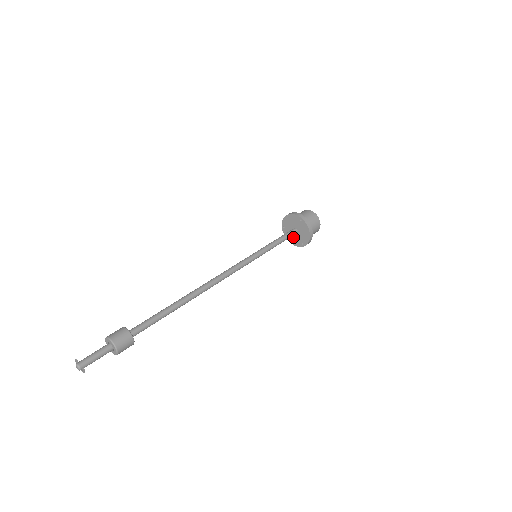
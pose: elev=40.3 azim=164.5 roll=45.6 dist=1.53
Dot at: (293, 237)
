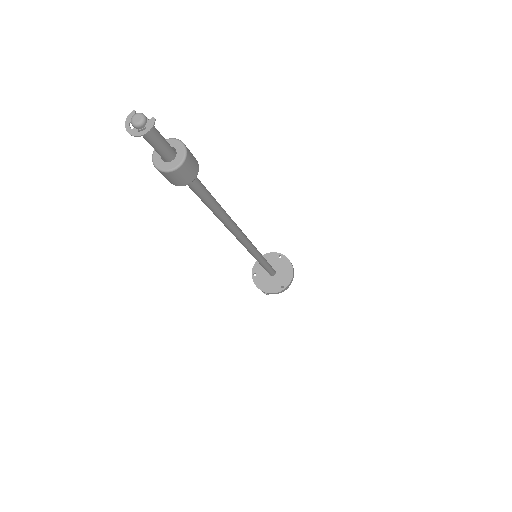
Dot at: (268, 282)
